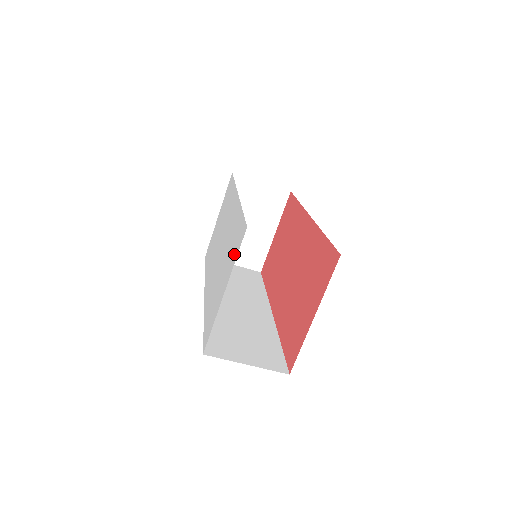
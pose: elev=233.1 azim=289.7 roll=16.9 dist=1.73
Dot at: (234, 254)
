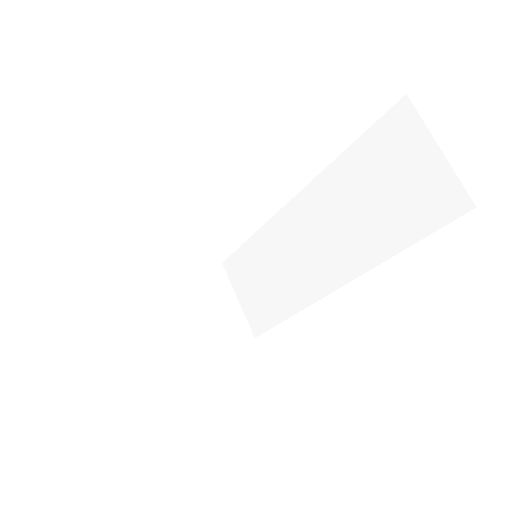
Dot at: occluded
